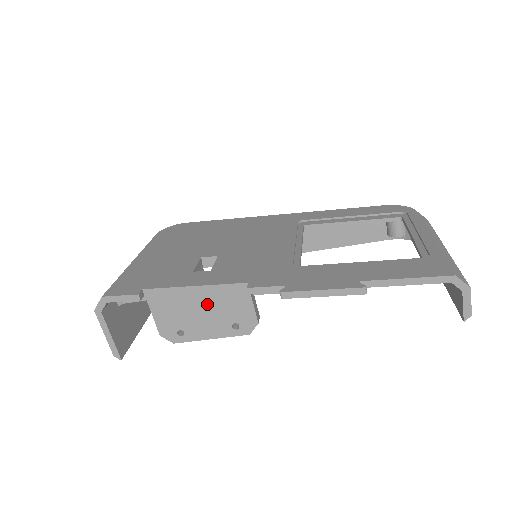
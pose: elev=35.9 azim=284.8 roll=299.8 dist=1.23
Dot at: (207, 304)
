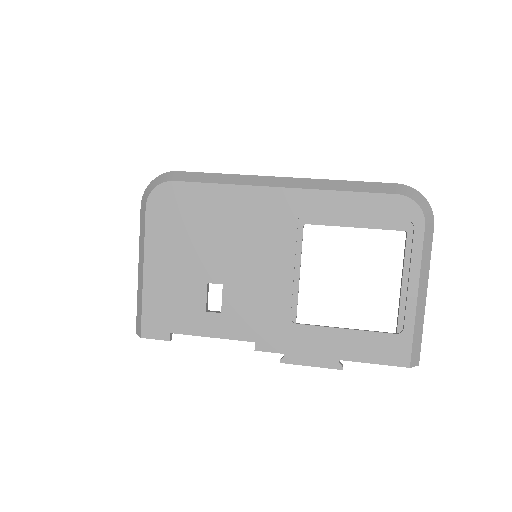
Dot at: occluded
